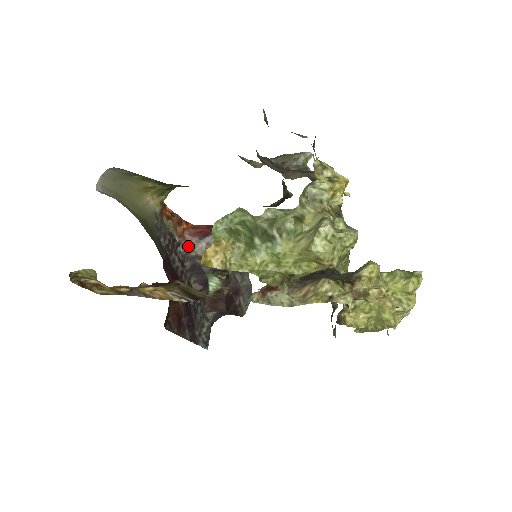
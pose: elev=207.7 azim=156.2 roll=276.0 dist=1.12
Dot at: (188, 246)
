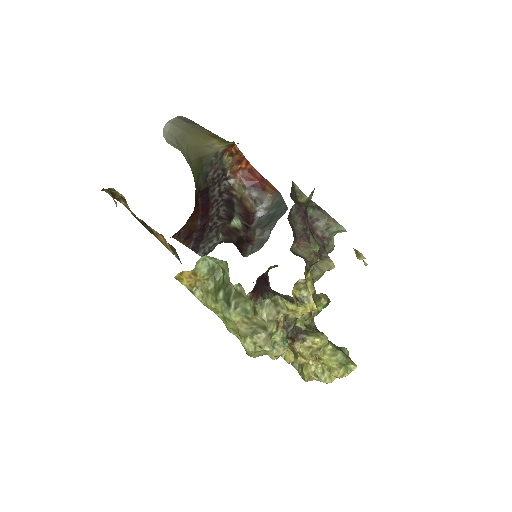
Dot at: (234, 184)
